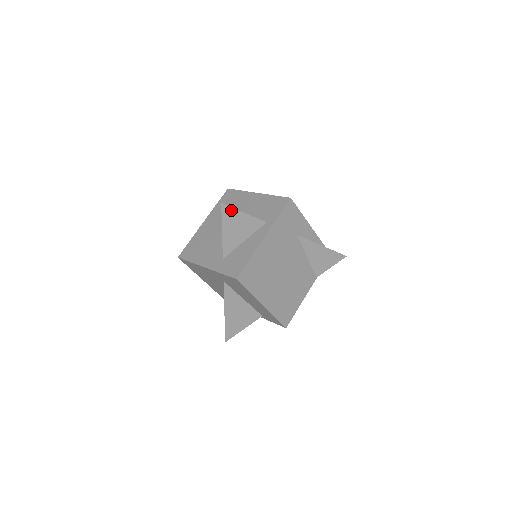
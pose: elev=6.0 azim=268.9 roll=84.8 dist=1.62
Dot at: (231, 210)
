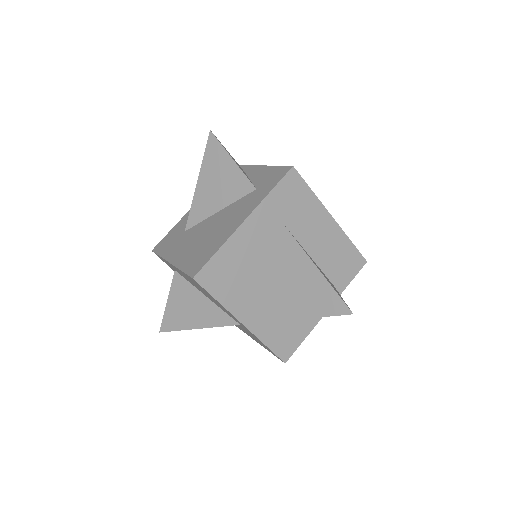
Dot at: occluded
